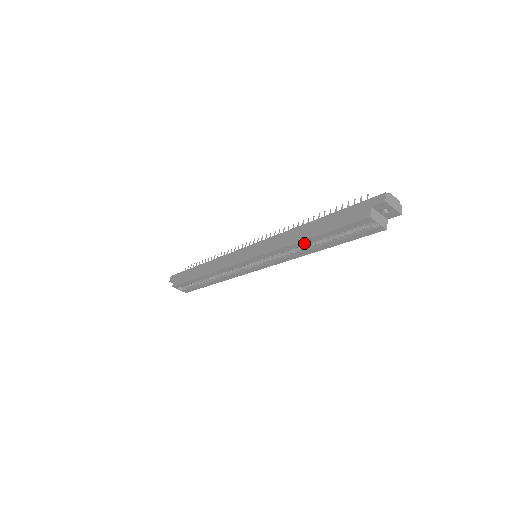
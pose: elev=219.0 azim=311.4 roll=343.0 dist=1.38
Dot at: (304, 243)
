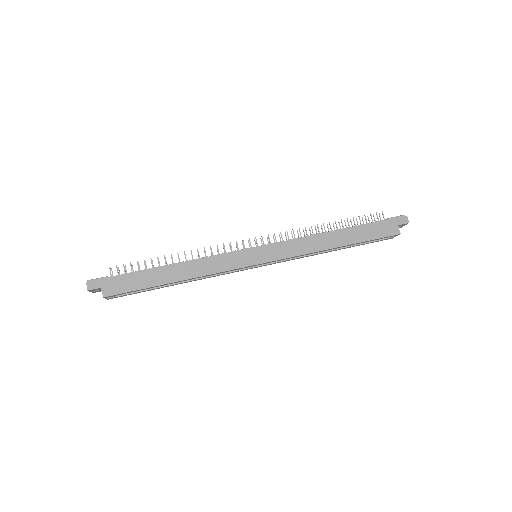
Dot at: occluded
